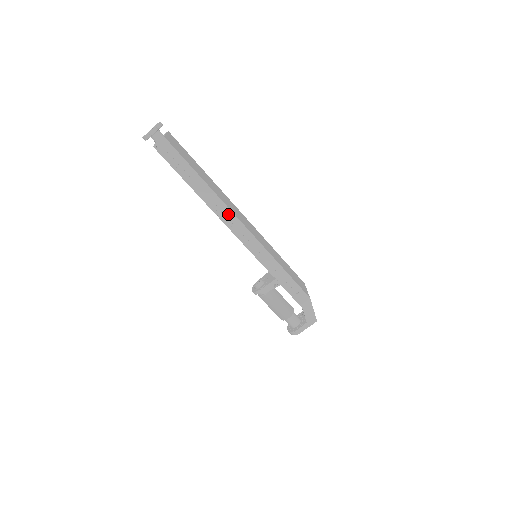
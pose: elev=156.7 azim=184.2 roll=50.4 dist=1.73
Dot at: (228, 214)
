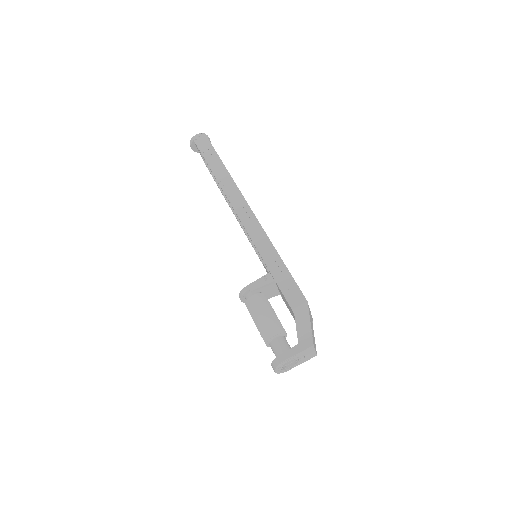
Dot at: (236, 194)
